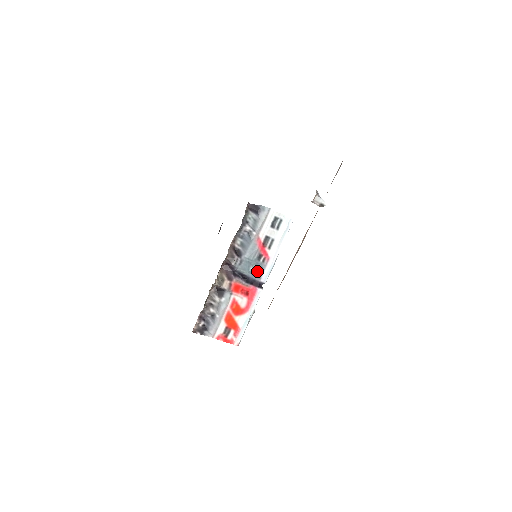
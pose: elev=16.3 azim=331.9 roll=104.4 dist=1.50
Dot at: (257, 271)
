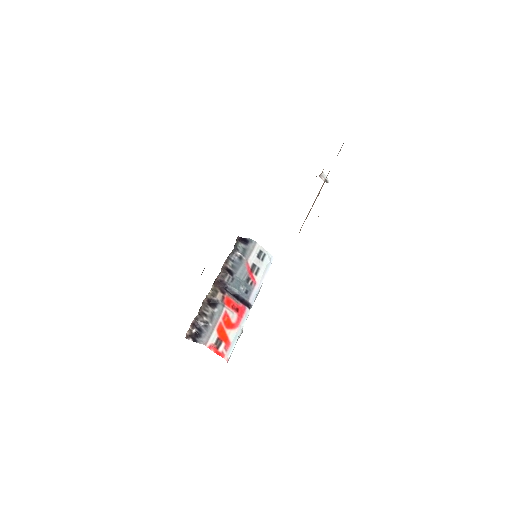
Dot at: (246, 292)
